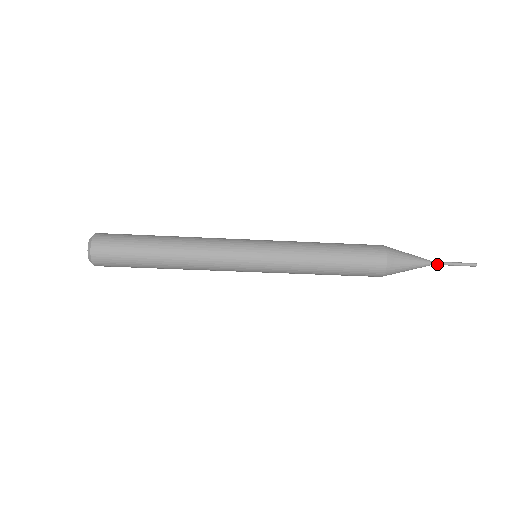
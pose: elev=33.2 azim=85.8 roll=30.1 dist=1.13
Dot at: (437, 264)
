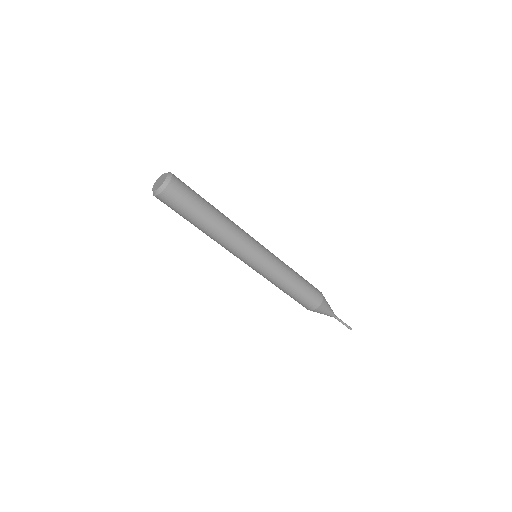
Dot at: (337, 317)
